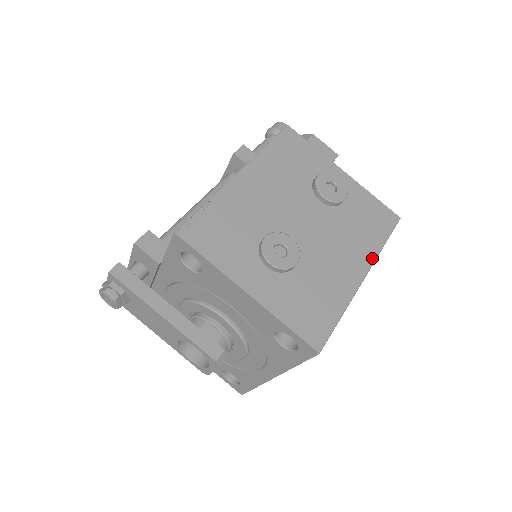
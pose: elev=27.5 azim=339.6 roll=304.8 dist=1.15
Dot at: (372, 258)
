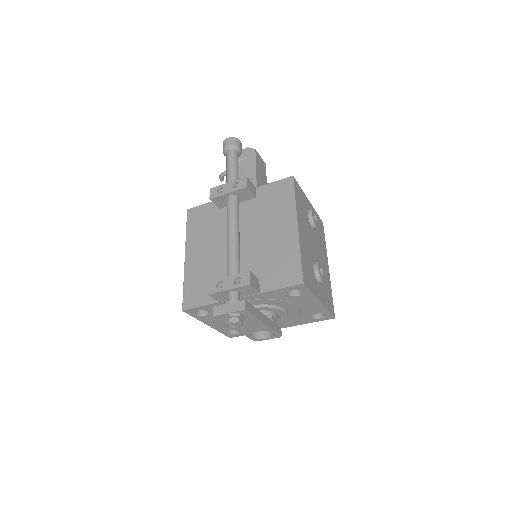
Dot at: occluded
